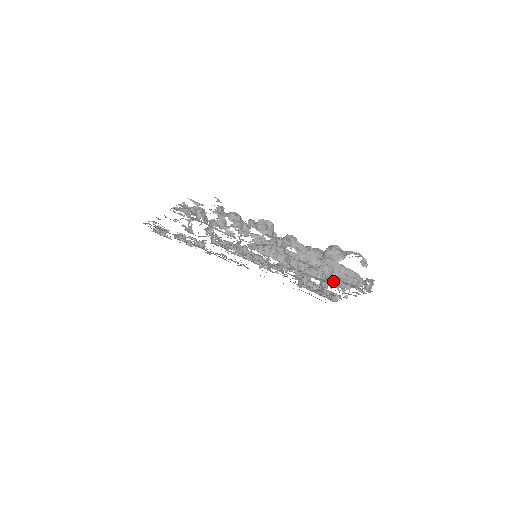
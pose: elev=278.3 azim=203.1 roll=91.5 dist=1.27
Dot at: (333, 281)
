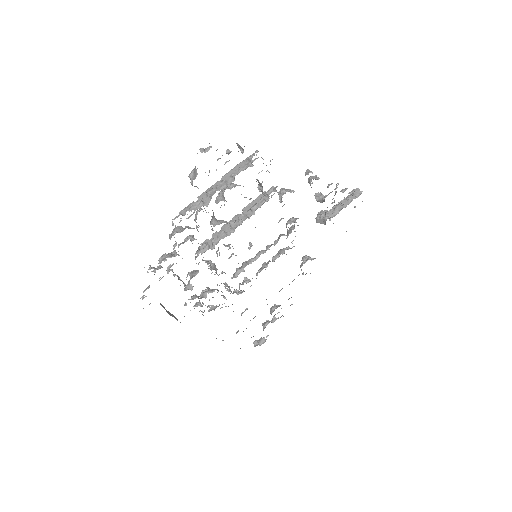
Dot at: (261, 185)
